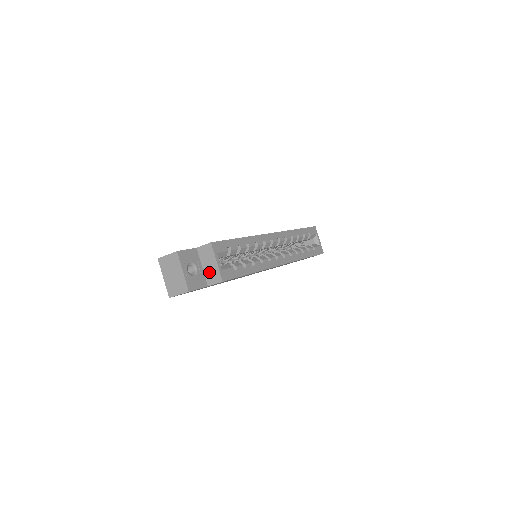
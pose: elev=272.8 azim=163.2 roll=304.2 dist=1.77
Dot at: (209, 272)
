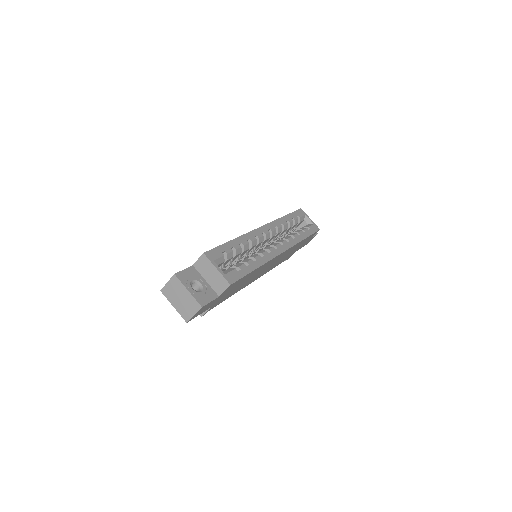
Dot at: (214, 282)
